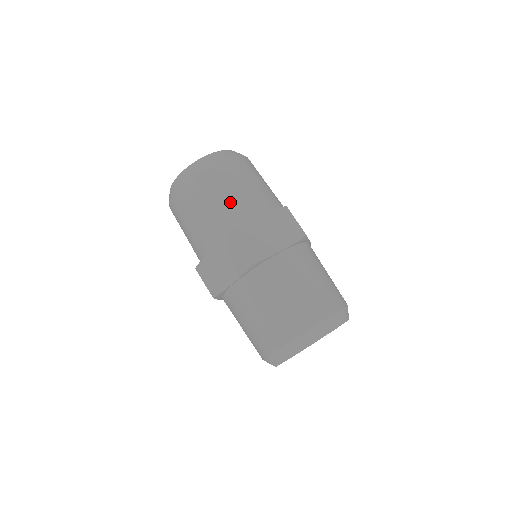
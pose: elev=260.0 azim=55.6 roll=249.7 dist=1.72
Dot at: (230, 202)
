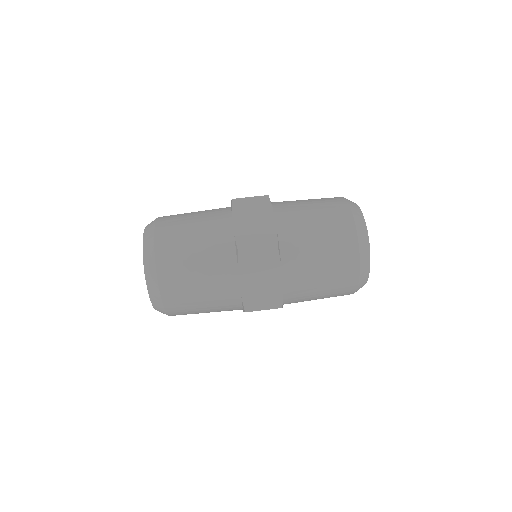
Dot at: (212, 298)
